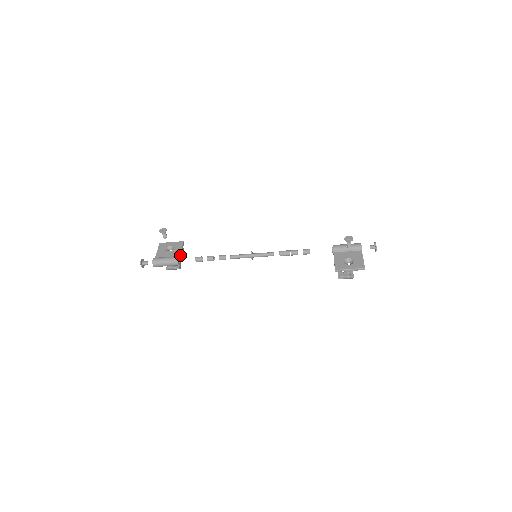
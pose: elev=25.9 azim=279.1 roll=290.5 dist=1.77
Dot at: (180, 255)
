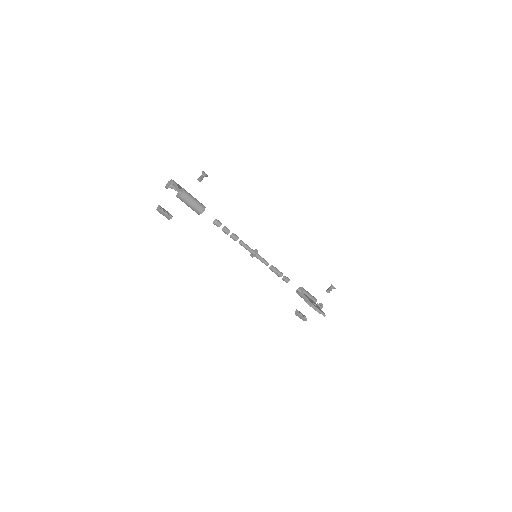
Dot at: occluded
